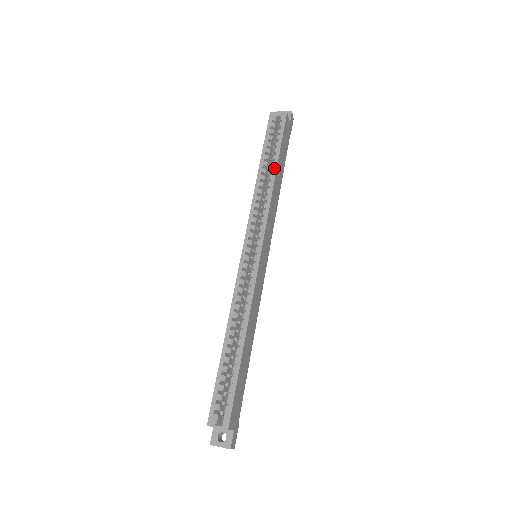
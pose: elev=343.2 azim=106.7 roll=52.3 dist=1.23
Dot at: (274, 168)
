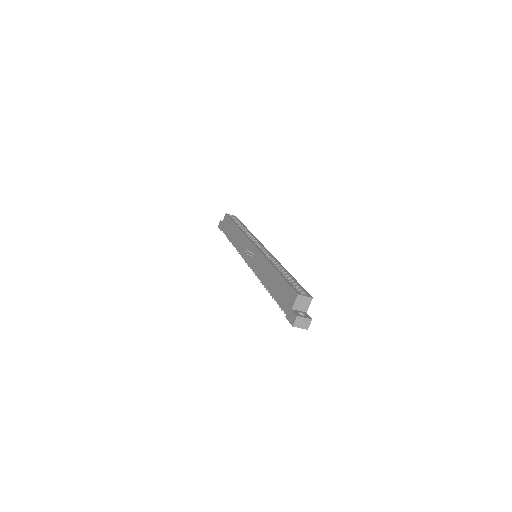
Dot at: (246, 228)
